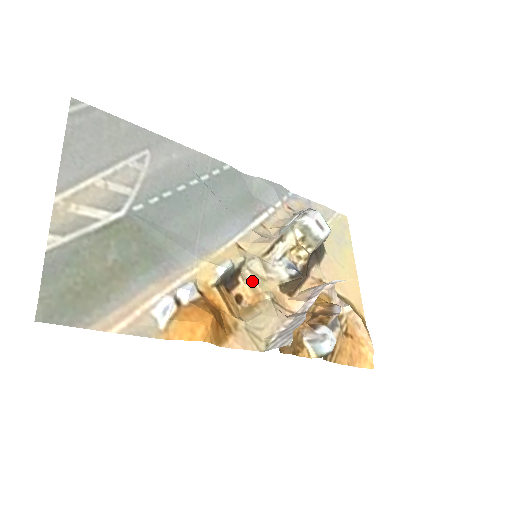
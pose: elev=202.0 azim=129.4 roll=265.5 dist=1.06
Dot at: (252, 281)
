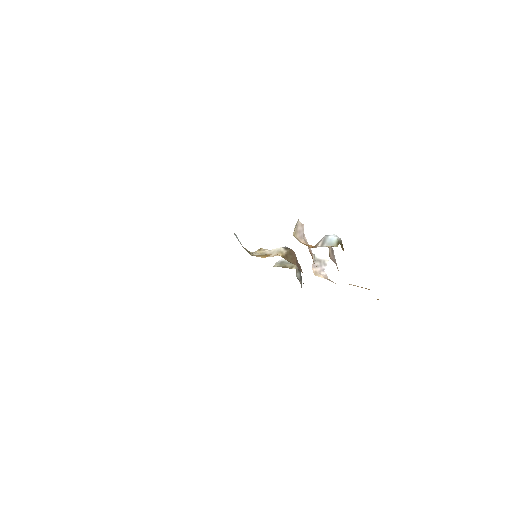
Dot at: (261, 255)
